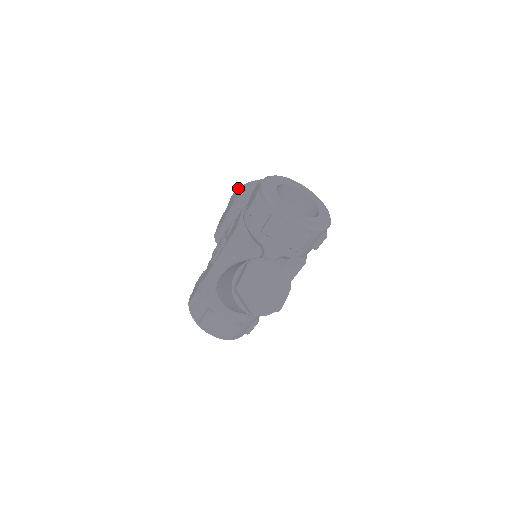
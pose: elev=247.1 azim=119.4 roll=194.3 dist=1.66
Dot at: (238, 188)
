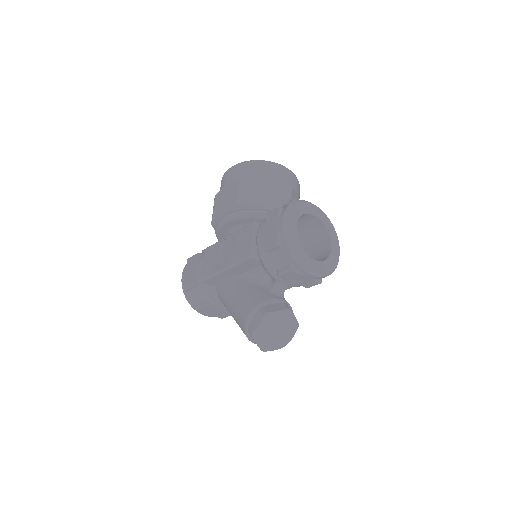
Dot at: (238, 164)
